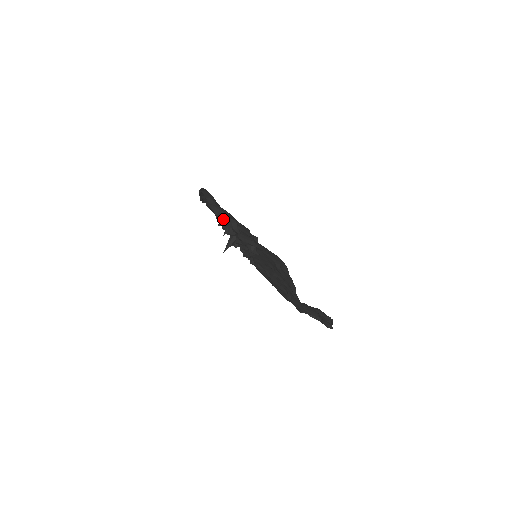
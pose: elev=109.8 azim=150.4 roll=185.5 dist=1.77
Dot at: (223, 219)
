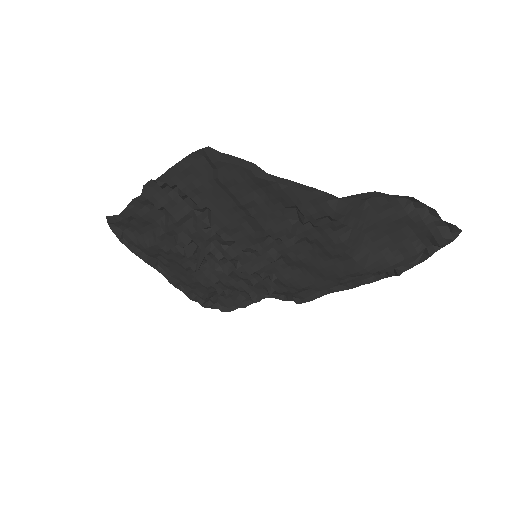
Dot at: (159, 236)
